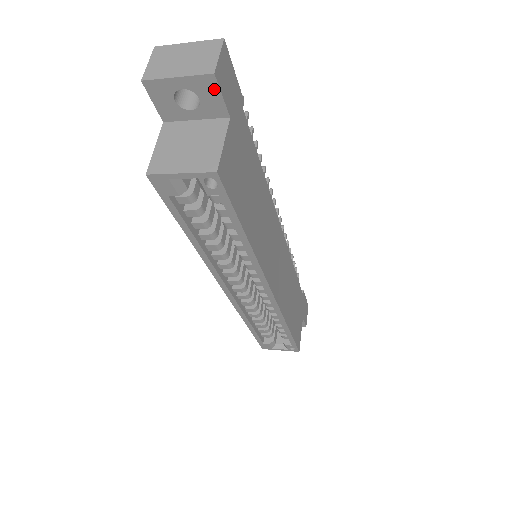
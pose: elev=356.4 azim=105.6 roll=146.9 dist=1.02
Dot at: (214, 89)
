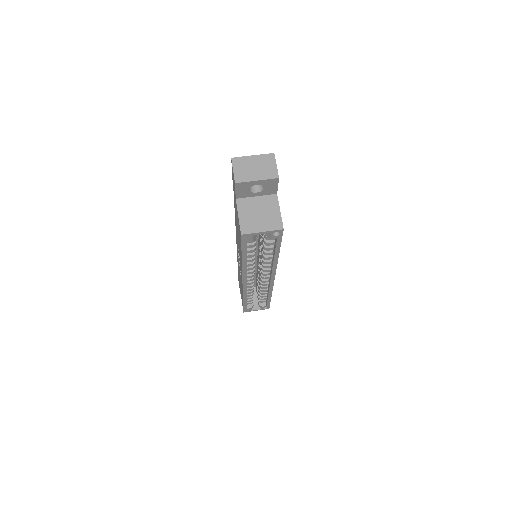
Dot at: (275, 184)
